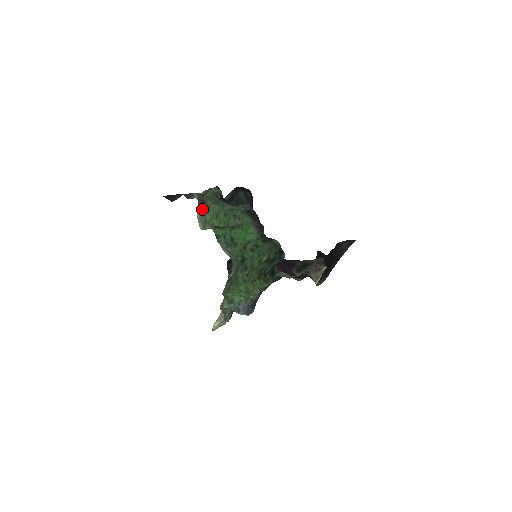
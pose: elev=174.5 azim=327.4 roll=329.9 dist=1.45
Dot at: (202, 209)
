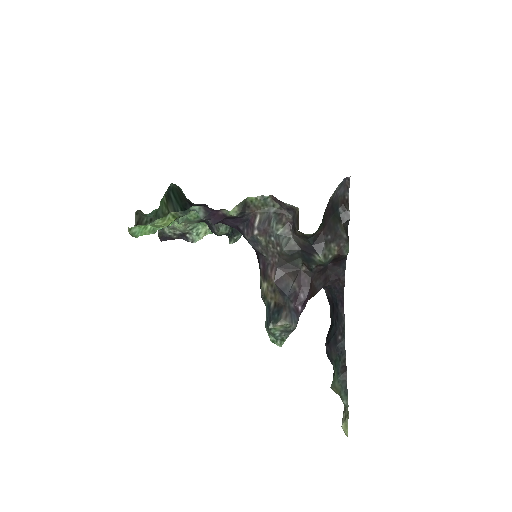
Dot at: occluded
